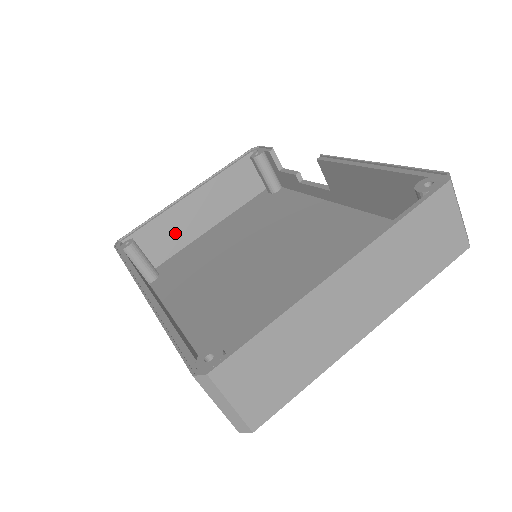
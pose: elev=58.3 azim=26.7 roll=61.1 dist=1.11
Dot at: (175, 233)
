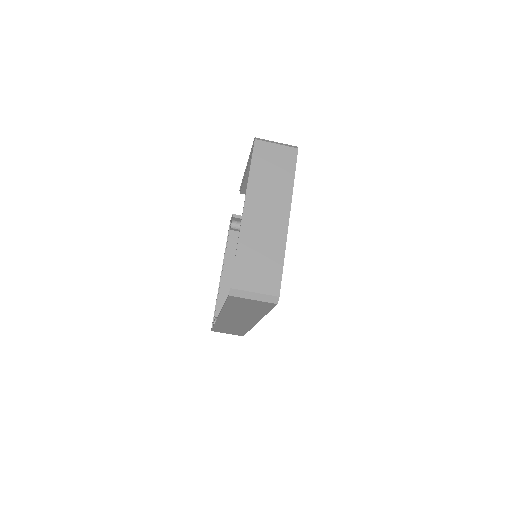
Dot at: occluded
